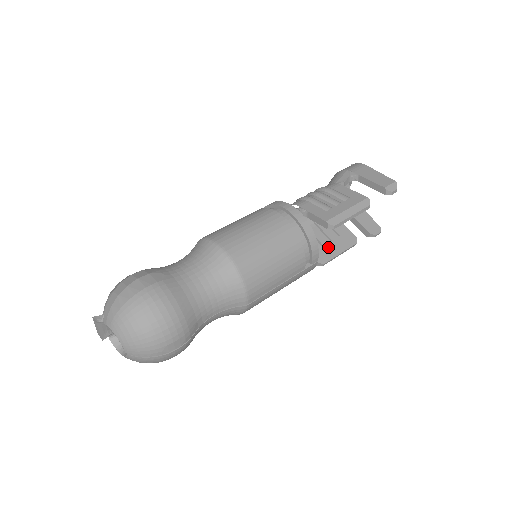
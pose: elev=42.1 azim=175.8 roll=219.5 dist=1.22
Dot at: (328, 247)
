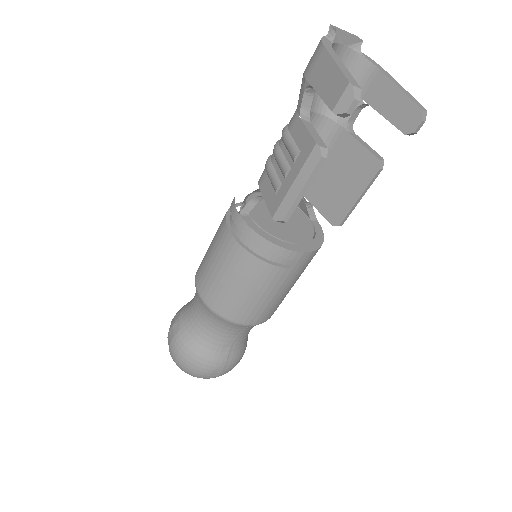
Dot at: (341, 195)
